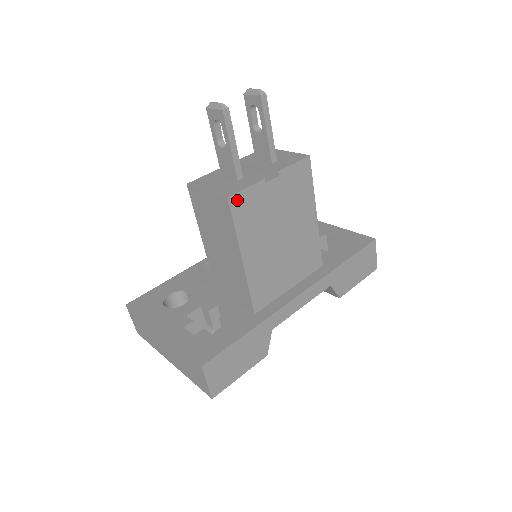
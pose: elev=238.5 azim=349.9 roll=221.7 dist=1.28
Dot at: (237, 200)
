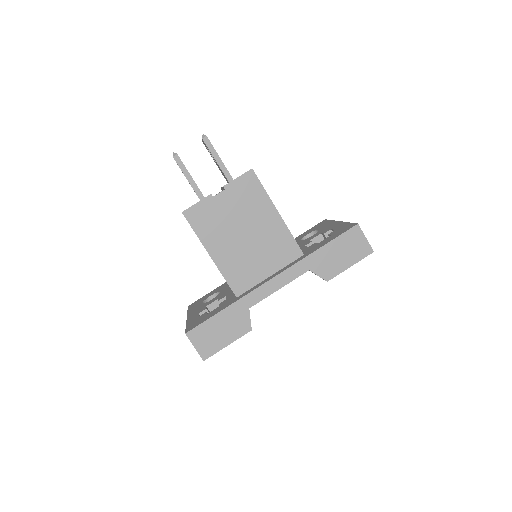
Dot at: (191, 213)
